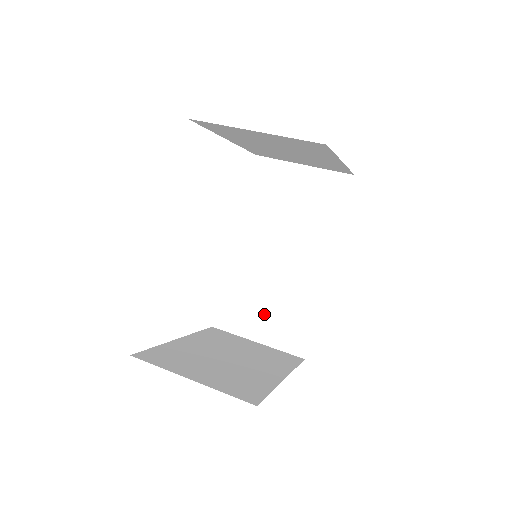
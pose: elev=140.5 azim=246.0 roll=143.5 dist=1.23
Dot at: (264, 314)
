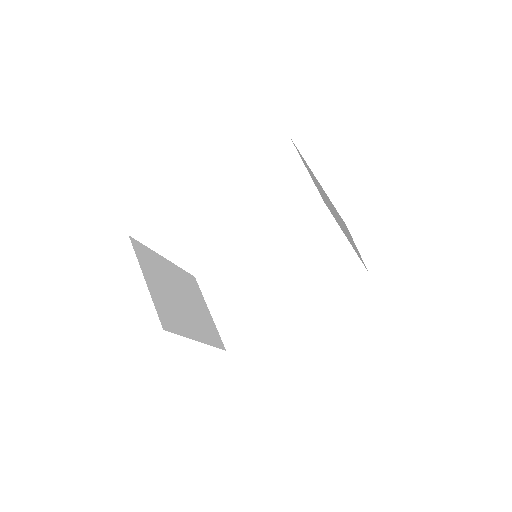
Dot at: (231, 300)
